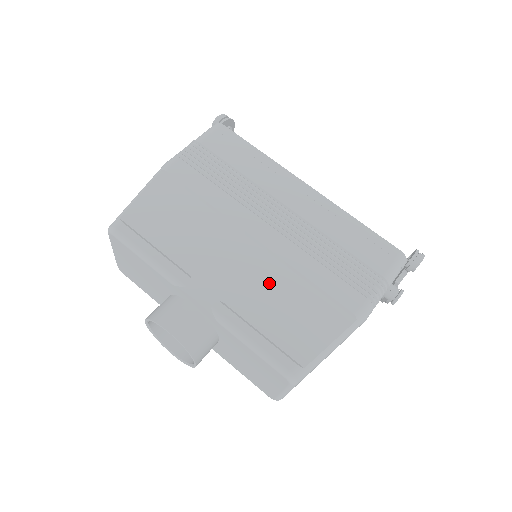
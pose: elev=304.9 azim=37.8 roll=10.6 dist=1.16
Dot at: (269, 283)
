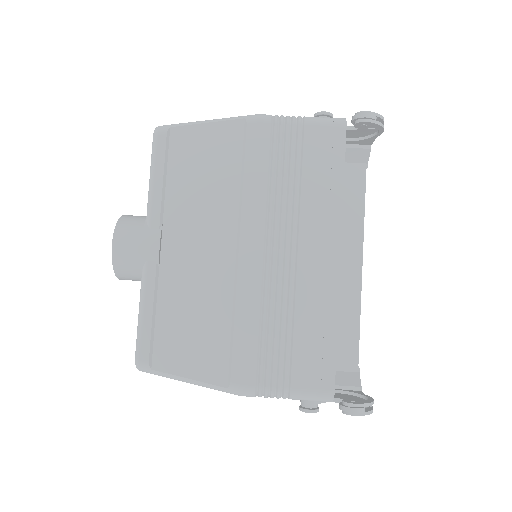
Dot at: (205, 291)
